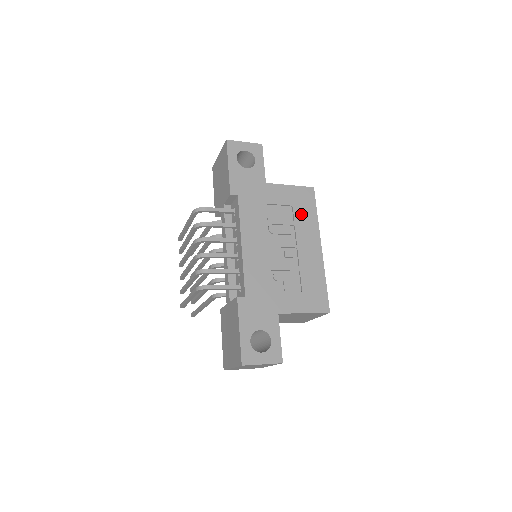
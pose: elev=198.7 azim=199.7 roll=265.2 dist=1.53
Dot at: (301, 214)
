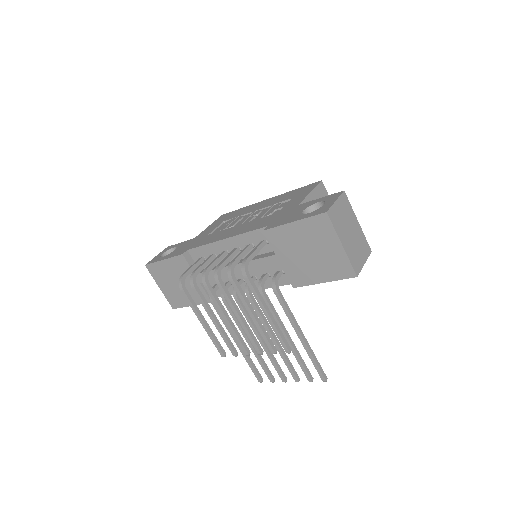
Dot at: occluded
